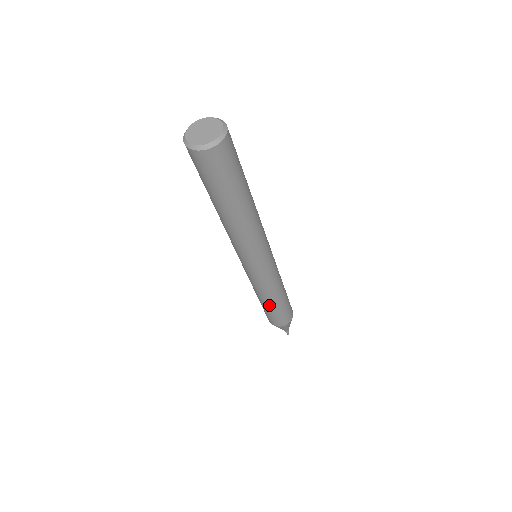
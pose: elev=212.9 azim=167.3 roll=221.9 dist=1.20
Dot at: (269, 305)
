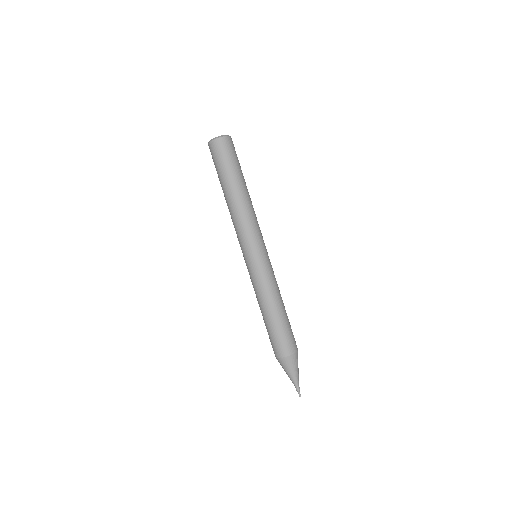
Dot at: (281, 311)
